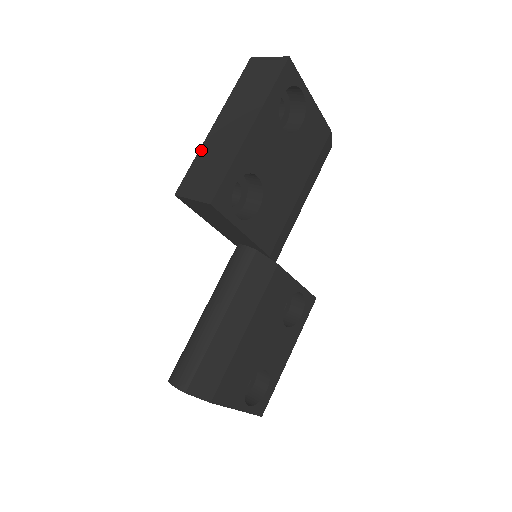
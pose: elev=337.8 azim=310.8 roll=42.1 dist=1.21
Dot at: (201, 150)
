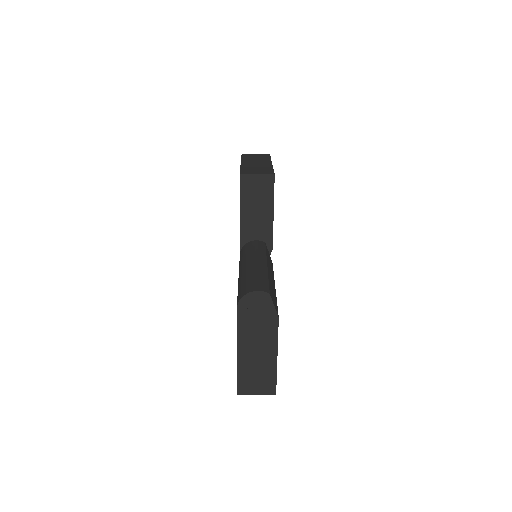
Dot at: (242, 167)
